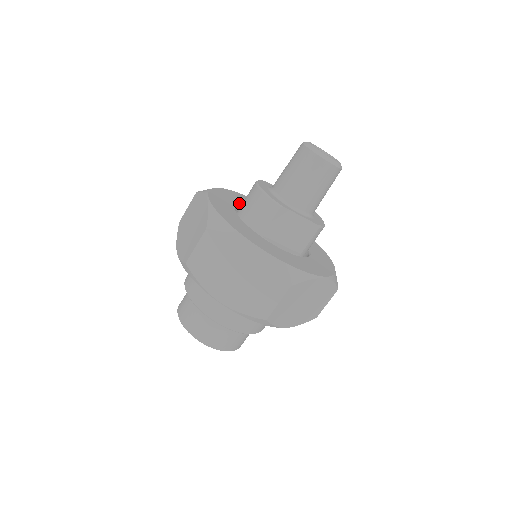
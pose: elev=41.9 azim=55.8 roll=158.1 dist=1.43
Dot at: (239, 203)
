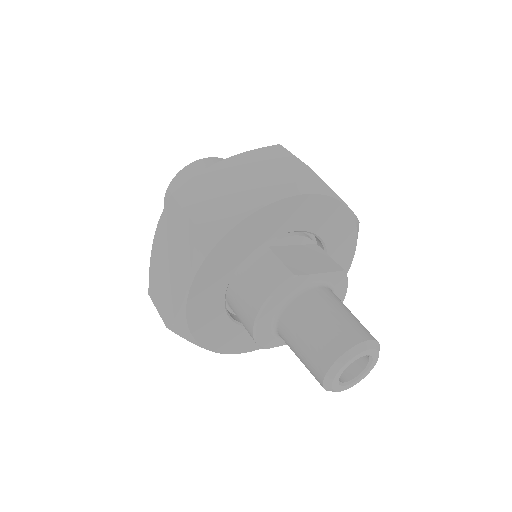
Dot at: (253, 250)
